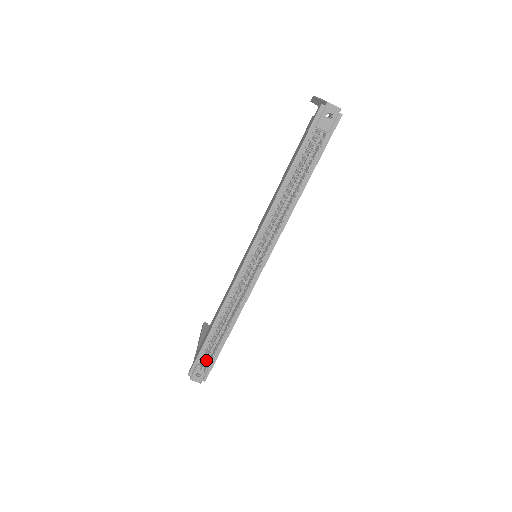
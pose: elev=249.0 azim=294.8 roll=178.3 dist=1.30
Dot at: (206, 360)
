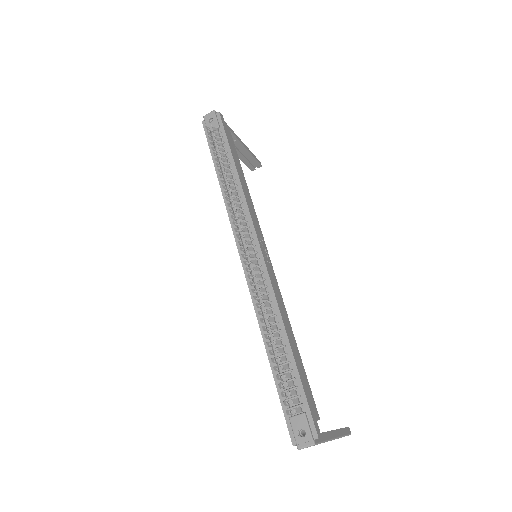
Dot at: (295, 404)
